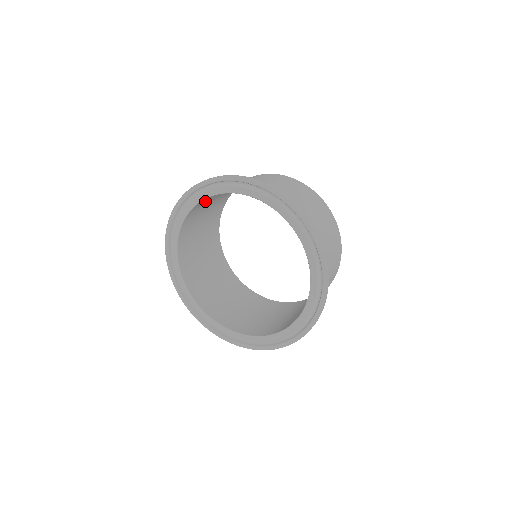
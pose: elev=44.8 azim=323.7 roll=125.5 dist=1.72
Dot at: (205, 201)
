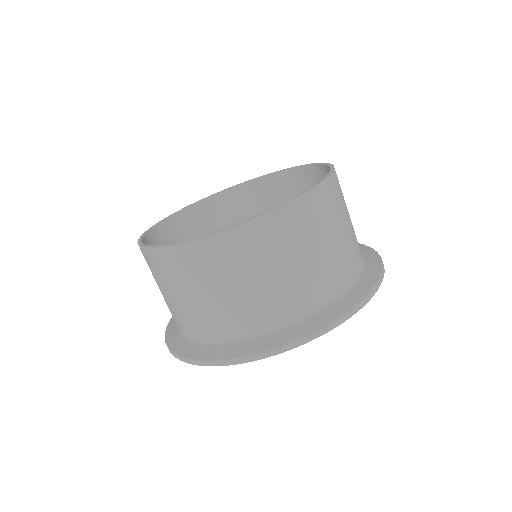
Dot at: occluded
